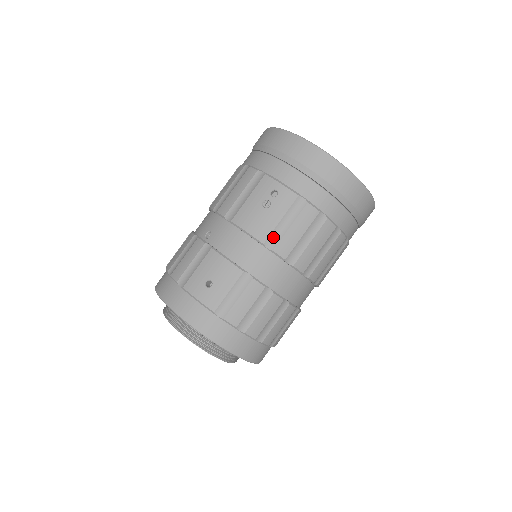
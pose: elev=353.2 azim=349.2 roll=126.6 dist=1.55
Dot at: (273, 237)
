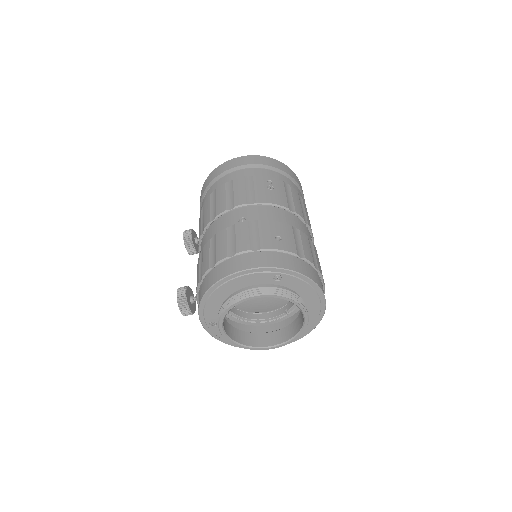
Dot at: (289, 205)
